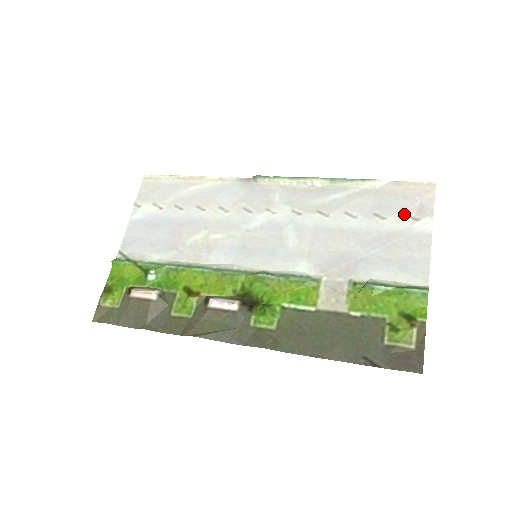
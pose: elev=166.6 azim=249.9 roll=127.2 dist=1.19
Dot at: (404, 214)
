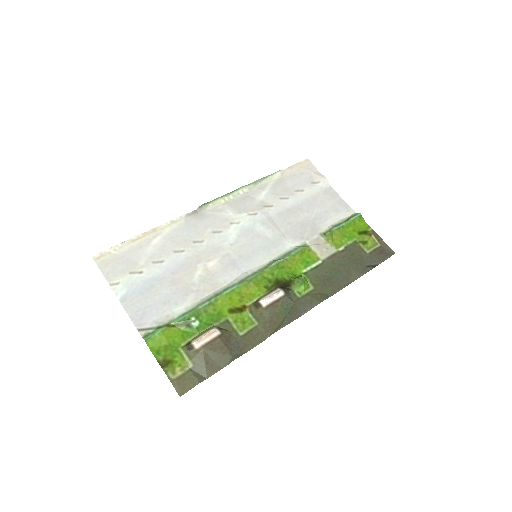
Dot at: (310, 183)
